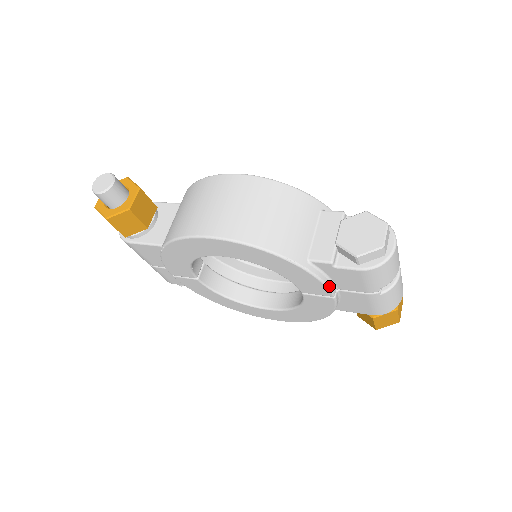
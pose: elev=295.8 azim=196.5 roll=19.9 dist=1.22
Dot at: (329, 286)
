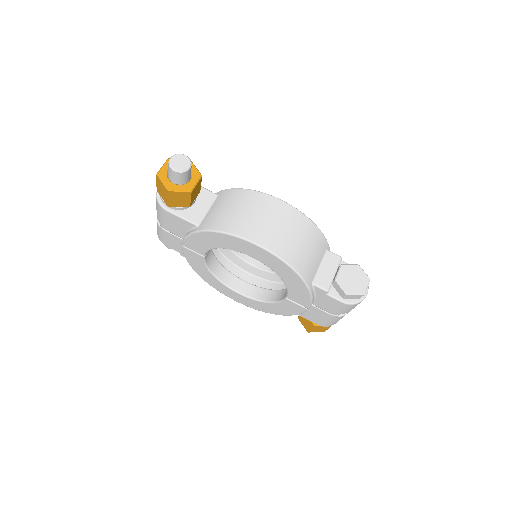
Dot at: (312, 302)
